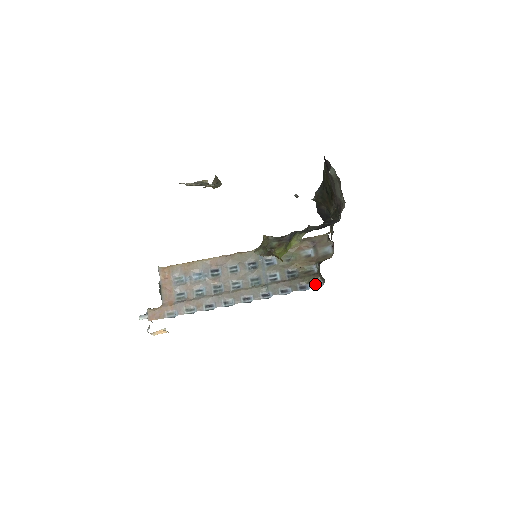
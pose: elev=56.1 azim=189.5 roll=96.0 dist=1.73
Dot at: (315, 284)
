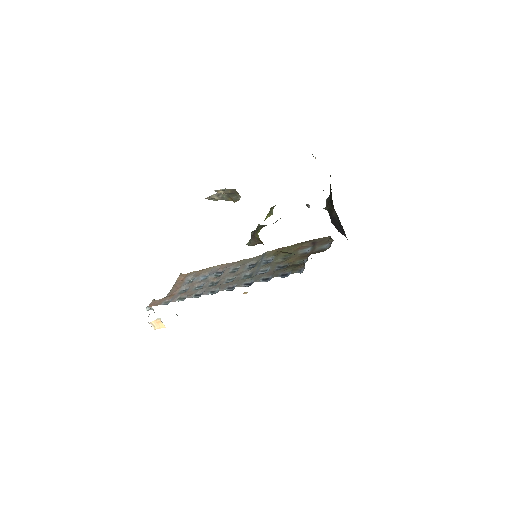
Dot at: (296, 271)
